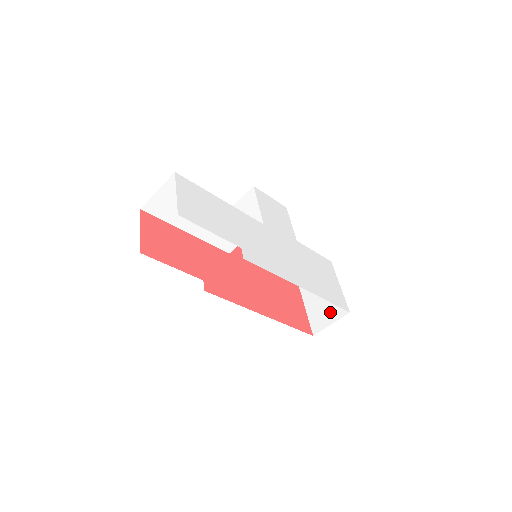
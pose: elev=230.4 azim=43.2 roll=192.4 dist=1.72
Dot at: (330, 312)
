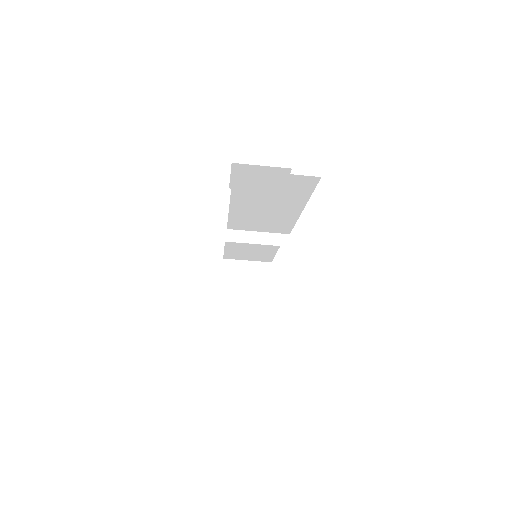
Dot at: (248, 315)
